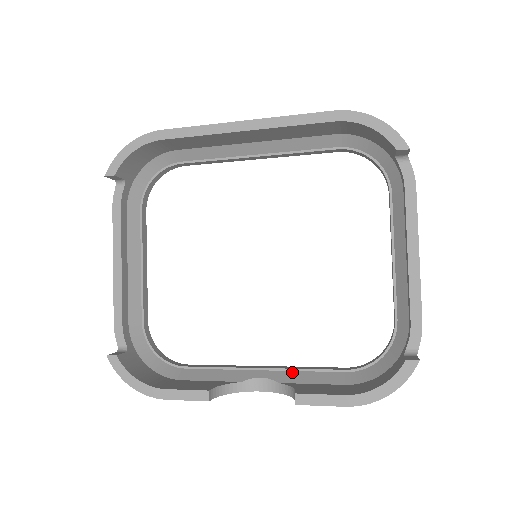
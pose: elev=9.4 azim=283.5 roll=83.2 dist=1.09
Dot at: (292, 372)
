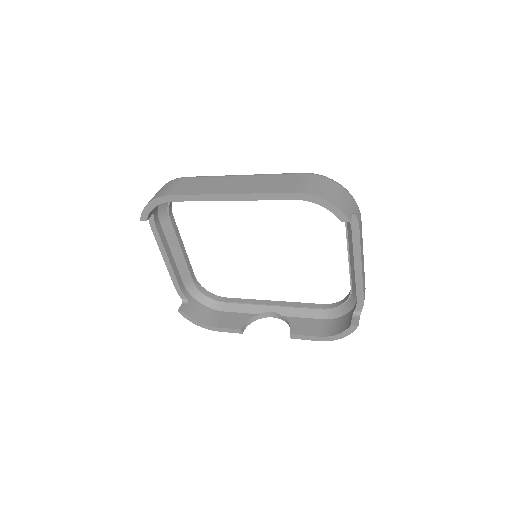
Dot at: (290, 308)
